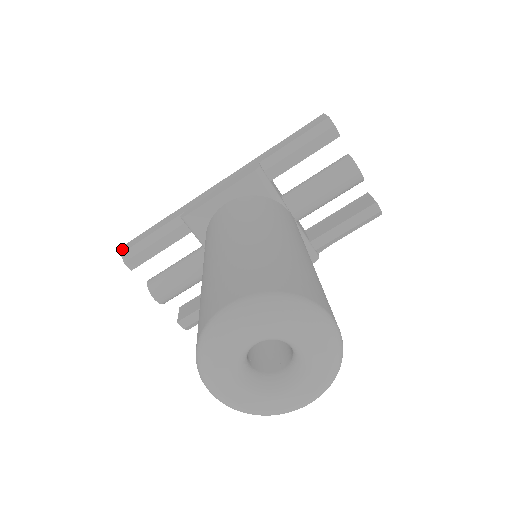
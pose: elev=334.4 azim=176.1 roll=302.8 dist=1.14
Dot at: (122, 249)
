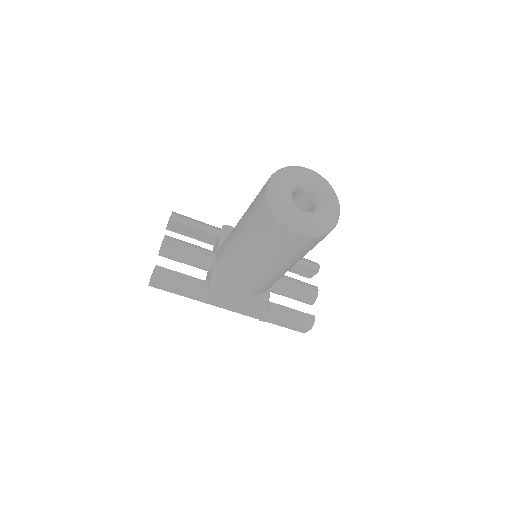
Dot at: occluded
